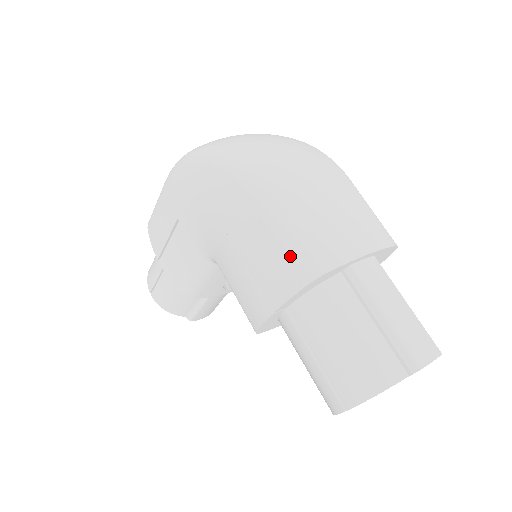
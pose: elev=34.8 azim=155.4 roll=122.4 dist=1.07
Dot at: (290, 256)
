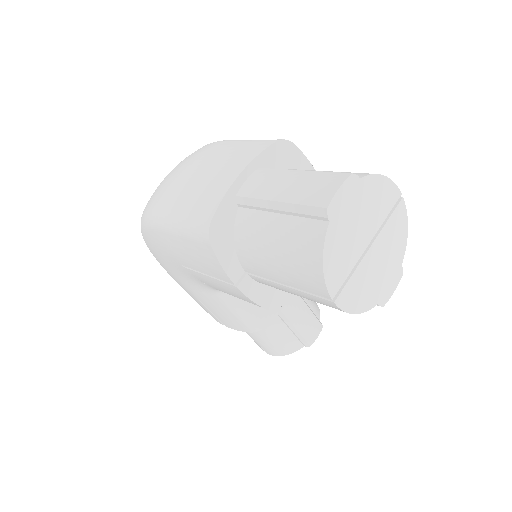
Dot at: (191, 237)
